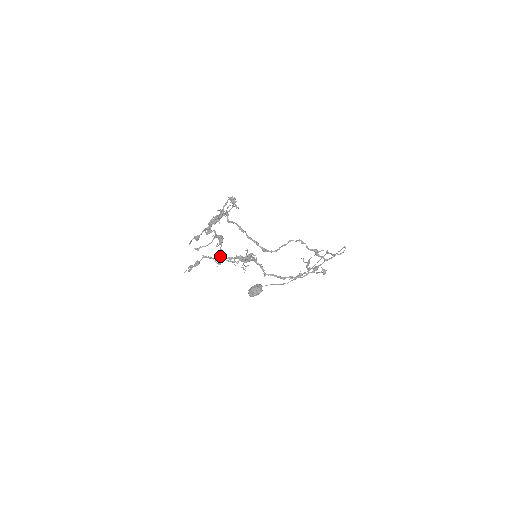
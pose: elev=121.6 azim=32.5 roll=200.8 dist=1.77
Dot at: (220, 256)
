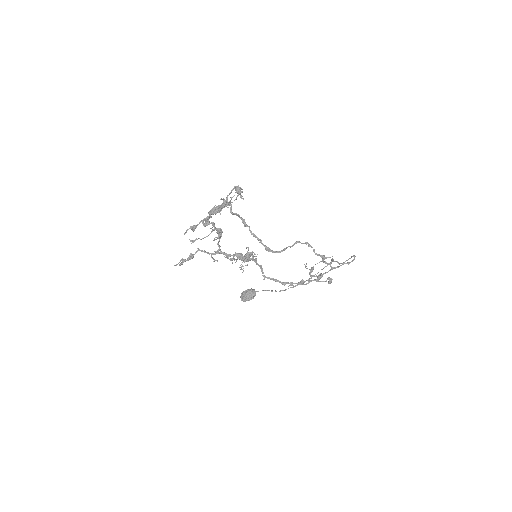
Dot at: occluded
